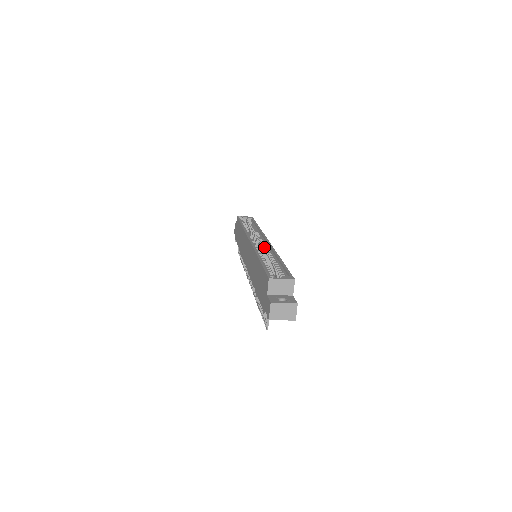
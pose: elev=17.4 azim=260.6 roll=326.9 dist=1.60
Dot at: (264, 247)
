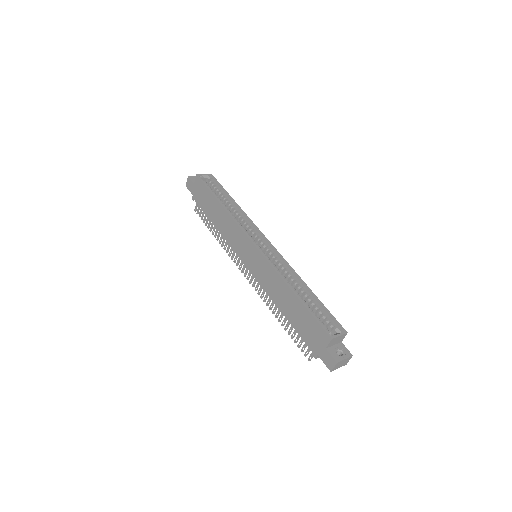
Dot at: (274, 257)
